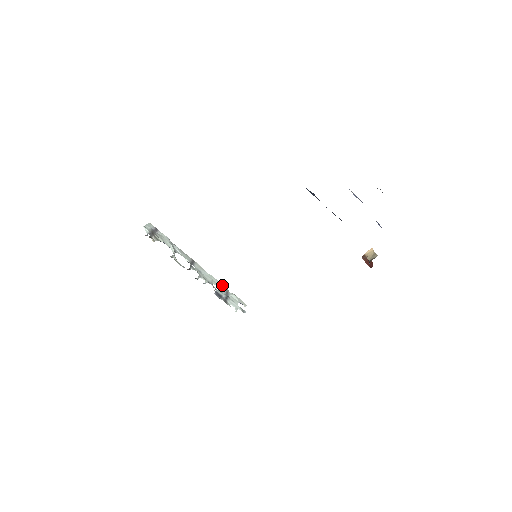
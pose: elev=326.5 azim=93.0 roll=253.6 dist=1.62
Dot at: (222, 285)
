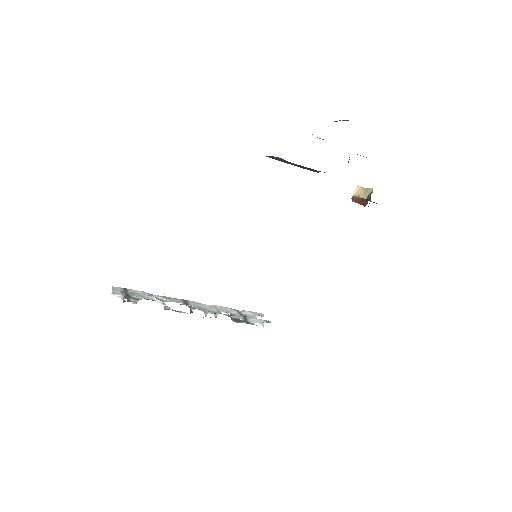
Dot at: (228, 308)
